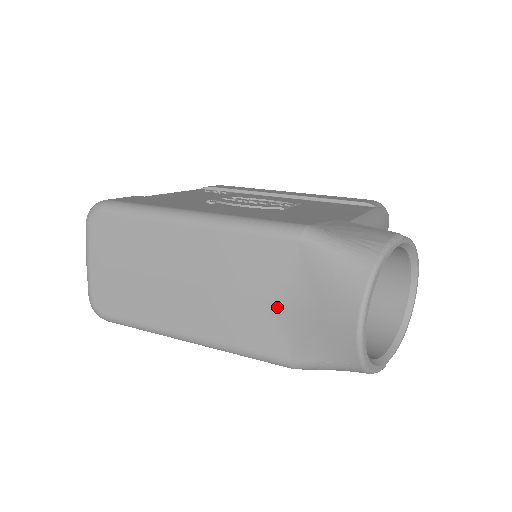
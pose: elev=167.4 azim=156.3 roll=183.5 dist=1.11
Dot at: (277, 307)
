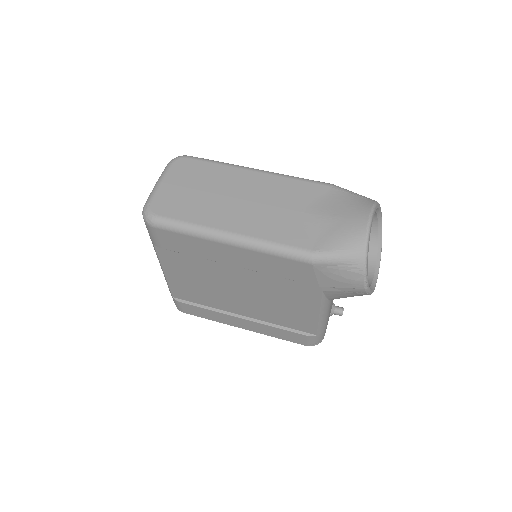
Dot at: (309, 217)
